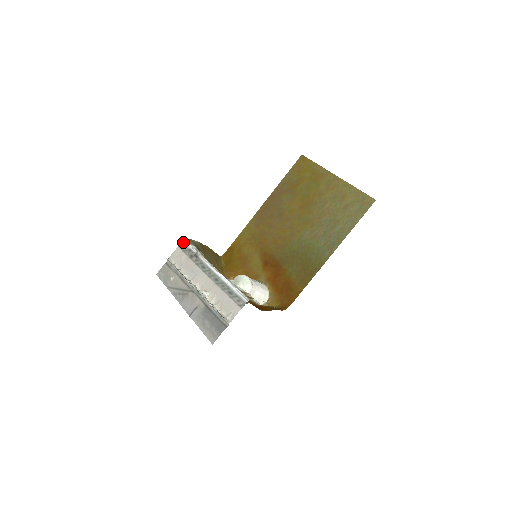
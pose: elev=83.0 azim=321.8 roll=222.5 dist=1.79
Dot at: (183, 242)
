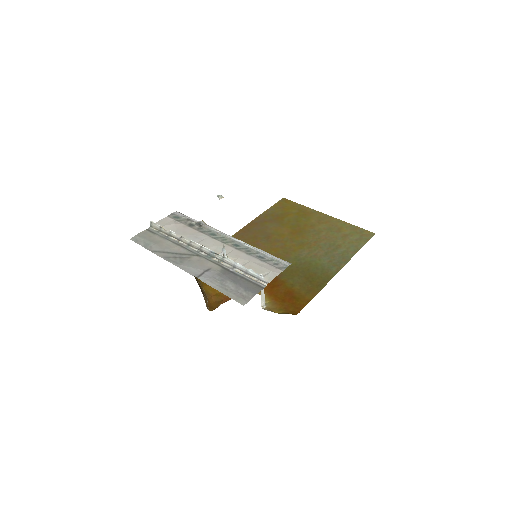
Dot at: (176, 213)
